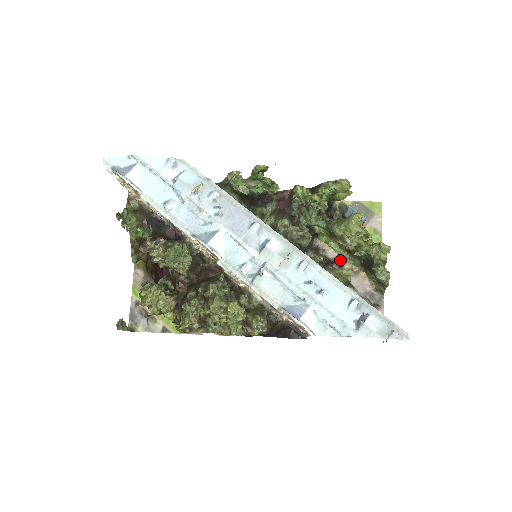
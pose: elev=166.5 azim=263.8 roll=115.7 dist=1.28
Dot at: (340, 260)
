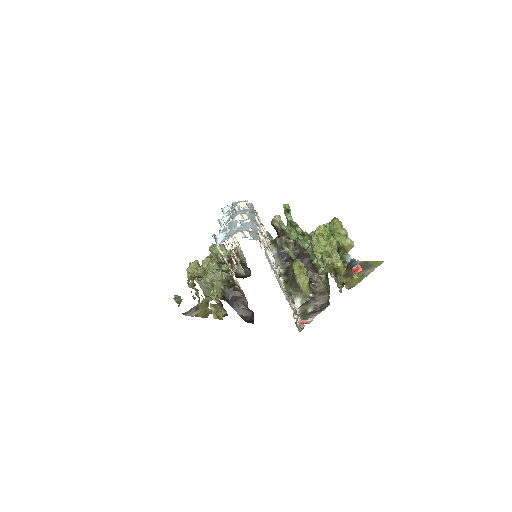
Dot at: (301, 262)
